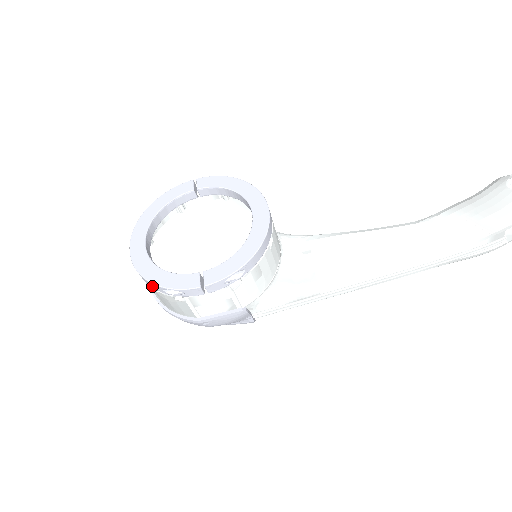
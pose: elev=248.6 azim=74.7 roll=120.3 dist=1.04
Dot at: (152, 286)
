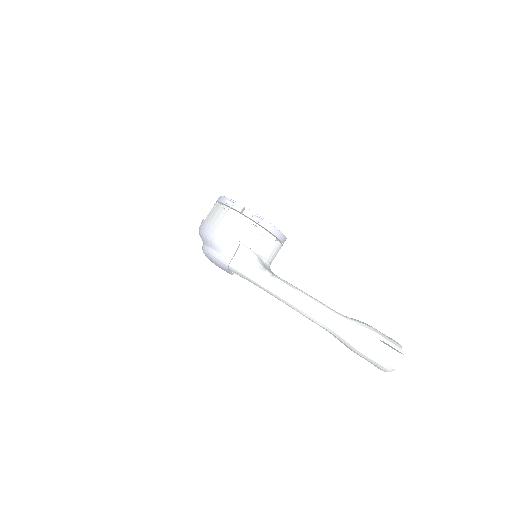
Dot at: (222, 200)
